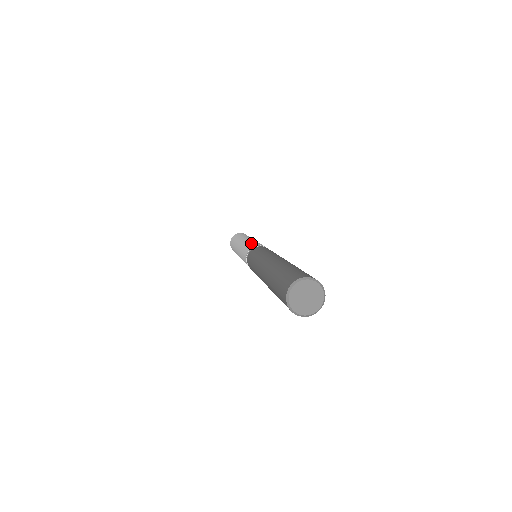
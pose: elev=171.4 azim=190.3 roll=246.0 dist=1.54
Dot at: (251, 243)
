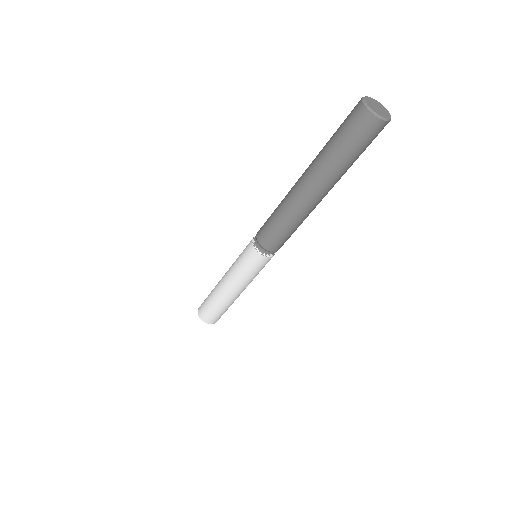
Dot at: occluded
